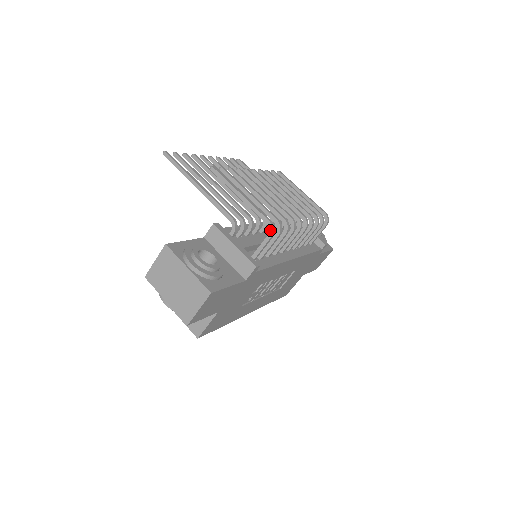
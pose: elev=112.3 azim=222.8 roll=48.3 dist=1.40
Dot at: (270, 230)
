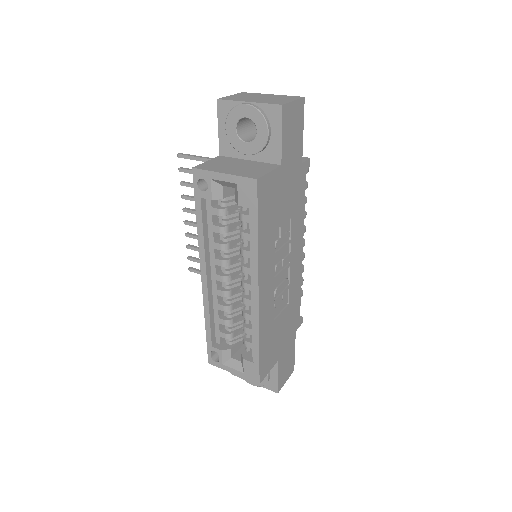
Dot at: occluded
